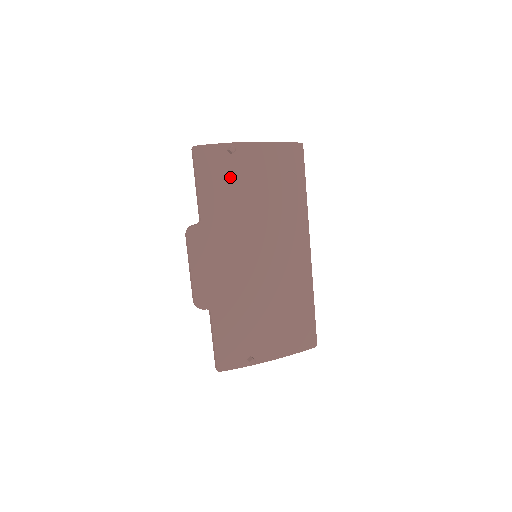
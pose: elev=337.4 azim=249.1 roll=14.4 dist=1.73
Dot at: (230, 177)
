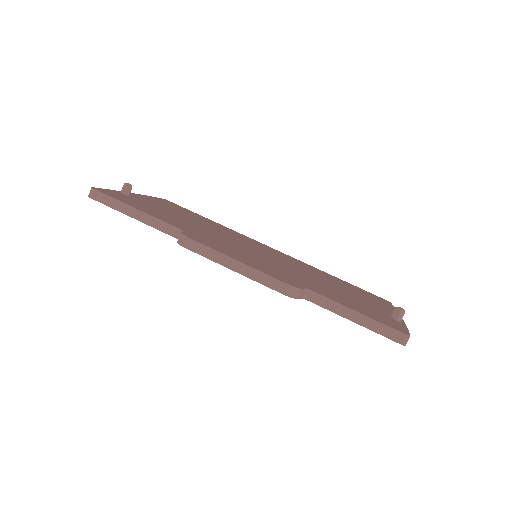
Dot at: (152, 208)
